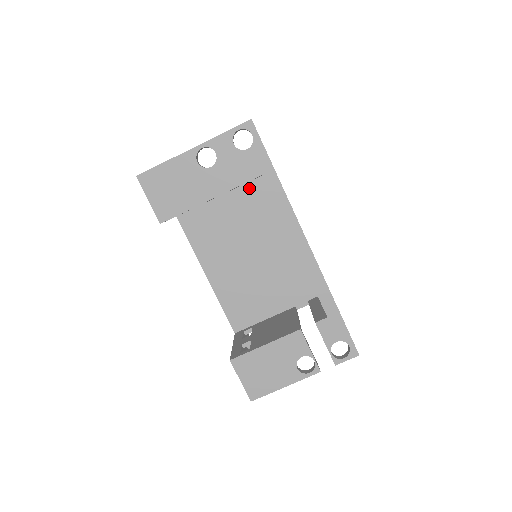
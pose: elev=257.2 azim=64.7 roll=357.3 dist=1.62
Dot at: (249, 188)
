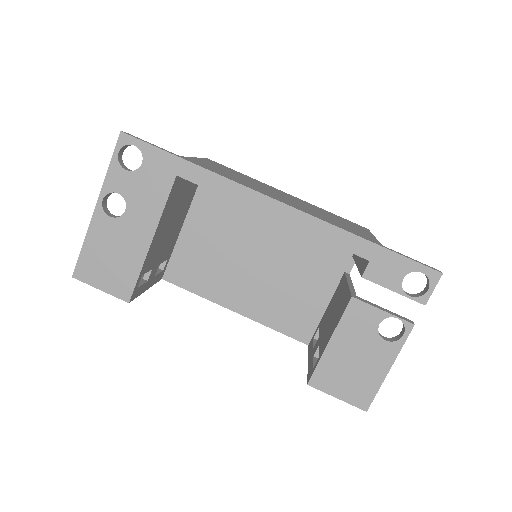
Dot at: (201, 197)
